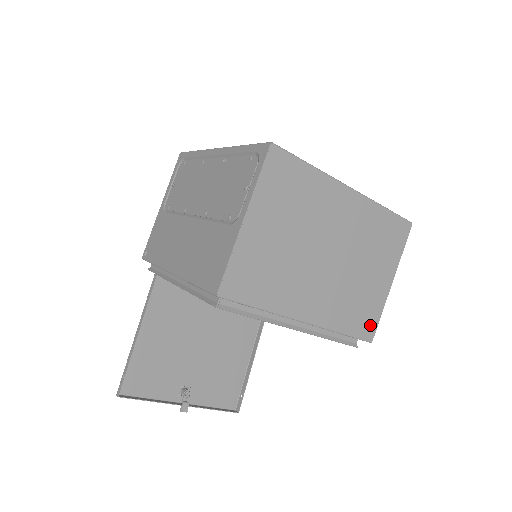
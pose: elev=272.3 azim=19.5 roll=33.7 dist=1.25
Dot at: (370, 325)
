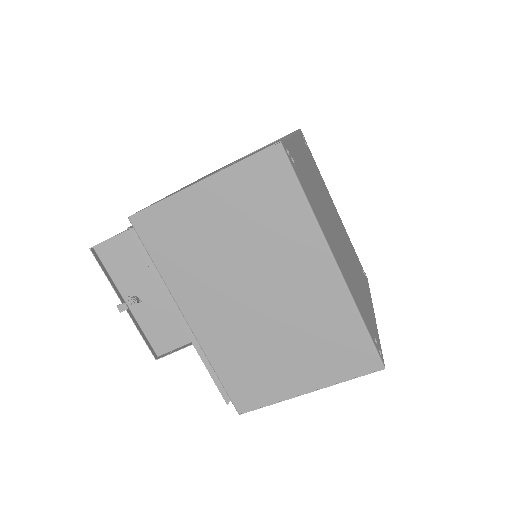
Dot at: (250, 399)
